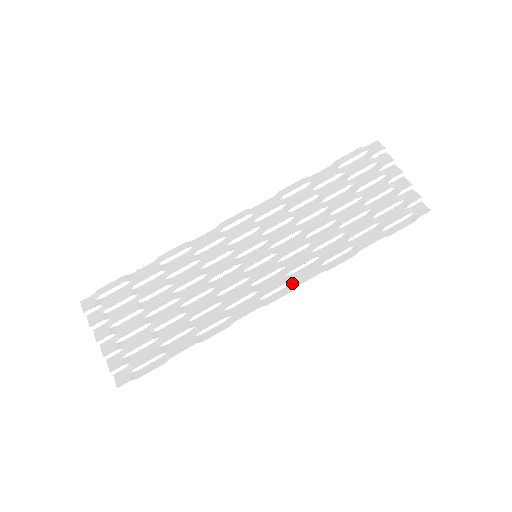
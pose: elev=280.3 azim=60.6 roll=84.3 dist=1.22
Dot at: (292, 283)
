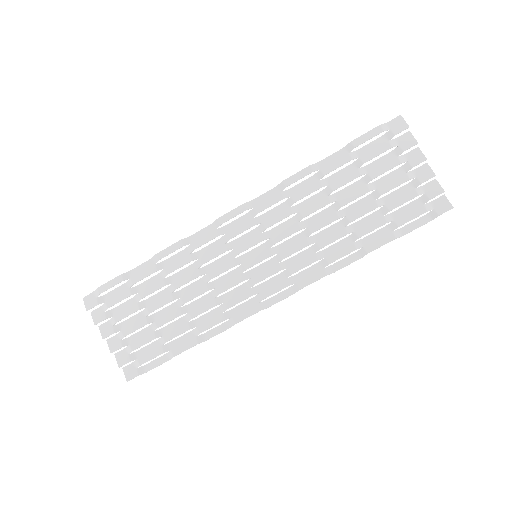
Dot at: (293, 286)
